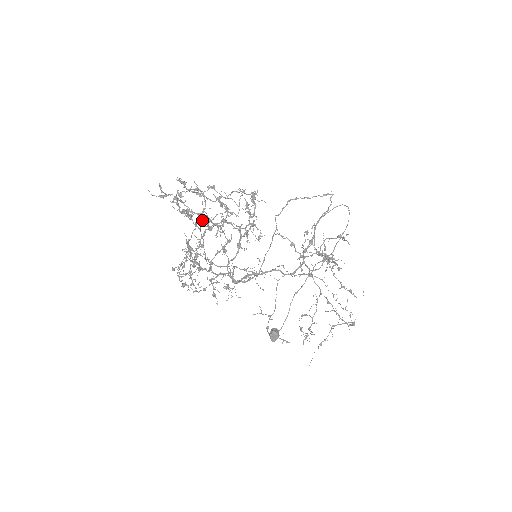
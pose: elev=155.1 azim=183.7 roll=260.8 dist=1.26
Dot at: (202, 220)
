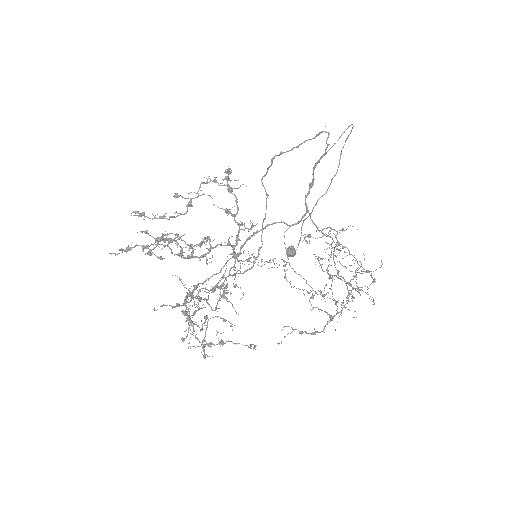
Dot at: (190, 295)
